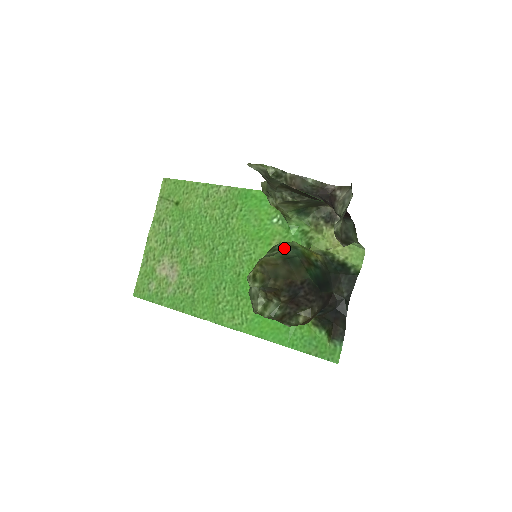
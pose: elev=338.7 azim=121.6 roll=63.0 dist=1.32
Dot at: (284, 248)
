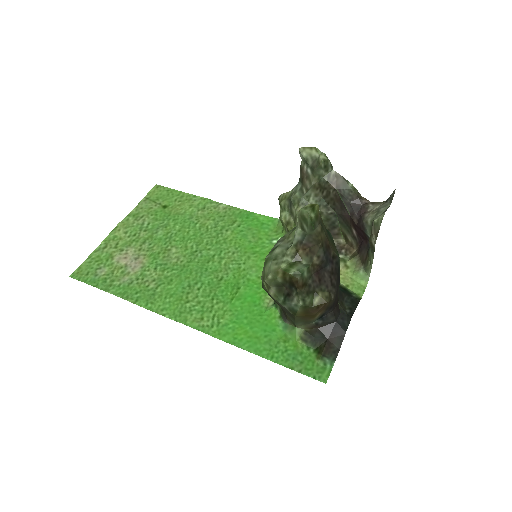
Dot at: occluded
